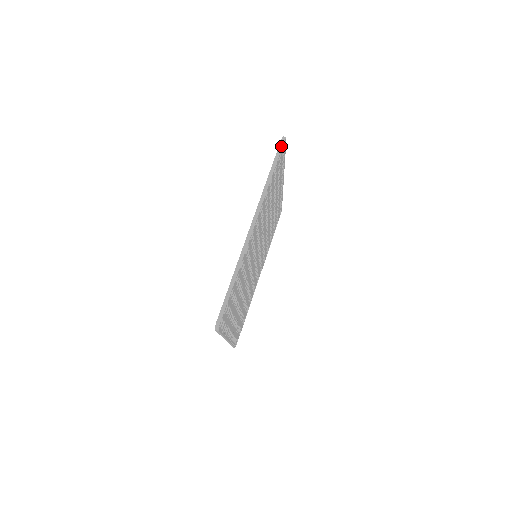
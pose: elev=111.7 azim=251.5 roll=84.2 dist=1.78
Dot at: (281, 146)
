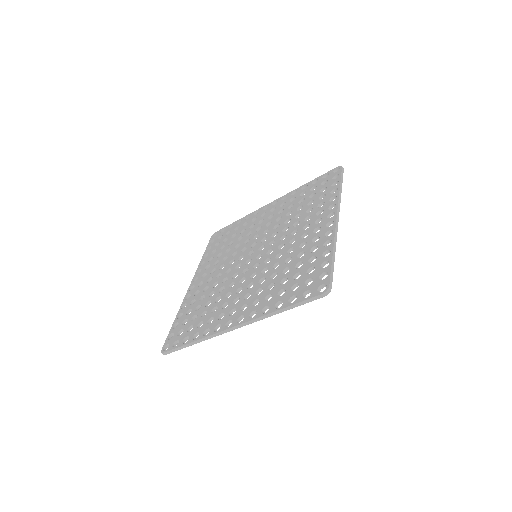
Dot at: (315, 299)
